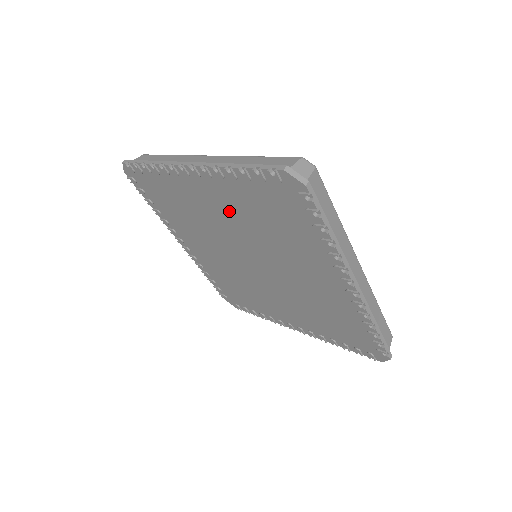
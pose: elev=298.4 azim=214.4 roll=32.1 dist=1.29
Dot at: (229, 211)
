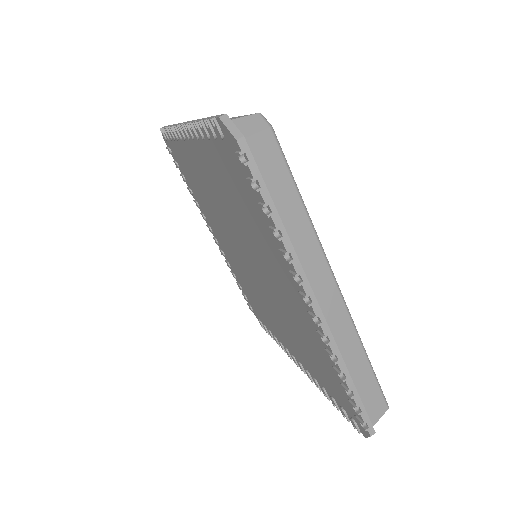
Dot at: (216, 186)
